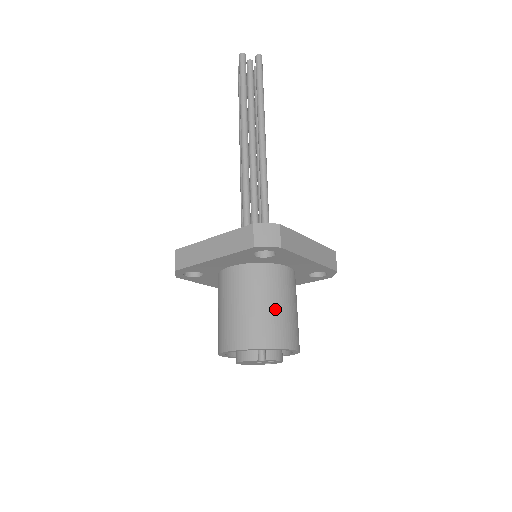
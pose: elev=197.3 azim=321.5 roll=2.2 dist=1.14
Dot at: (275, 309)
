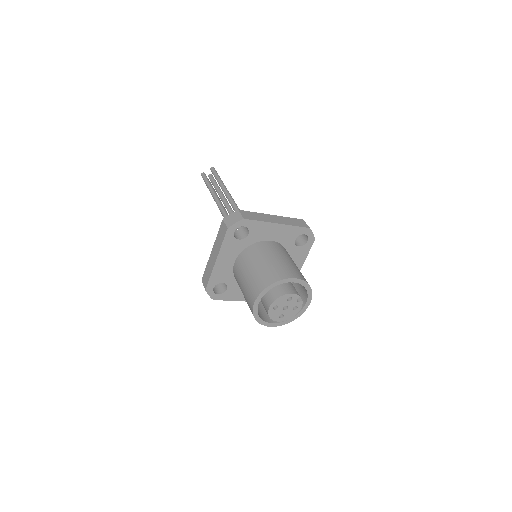
Dot at: occluded
